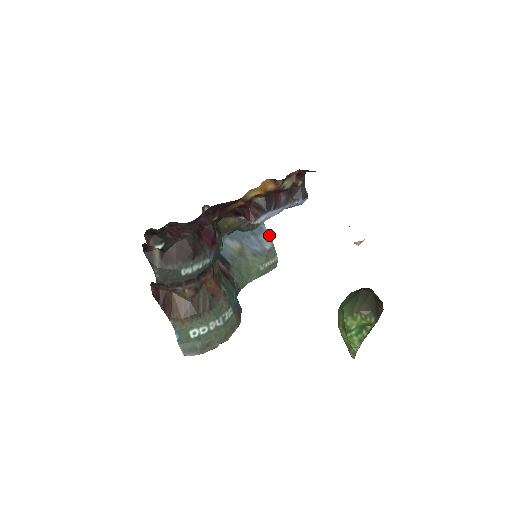
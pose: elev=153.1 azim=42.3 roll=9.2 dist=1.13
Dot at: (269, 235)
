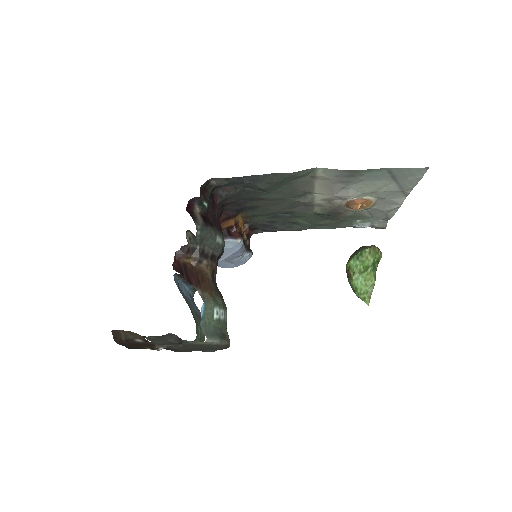
Dot at: occluded
